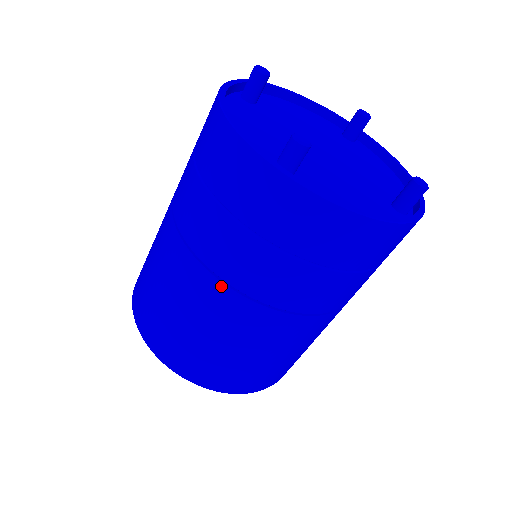
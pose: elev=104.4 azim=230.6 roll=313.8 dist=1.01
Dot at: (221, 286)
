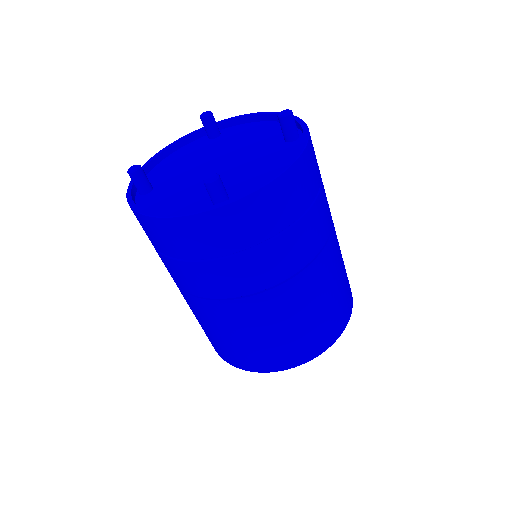
Dot at: (268, 294)
